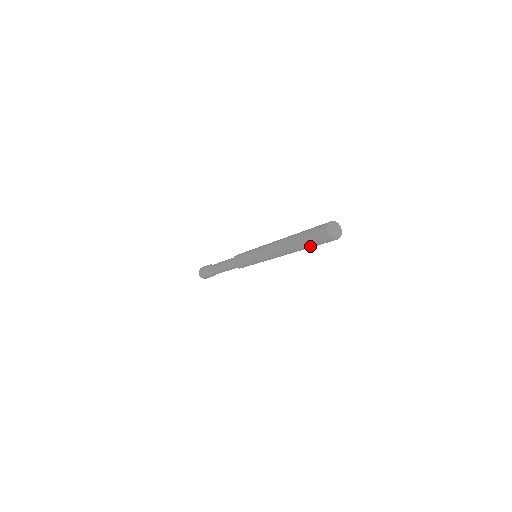
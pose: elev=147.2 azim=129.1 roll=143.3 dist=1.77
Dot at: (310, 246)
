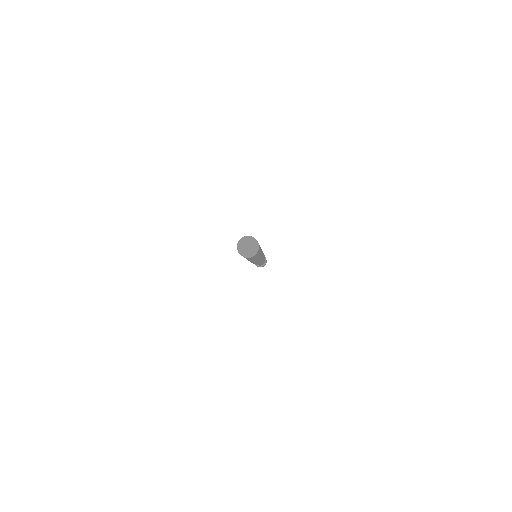
Dot at: occluded
